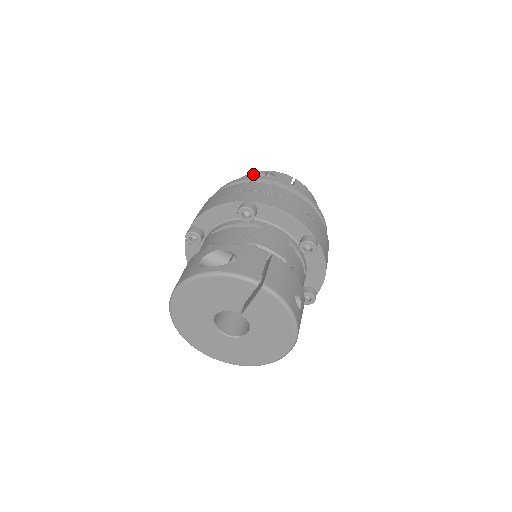
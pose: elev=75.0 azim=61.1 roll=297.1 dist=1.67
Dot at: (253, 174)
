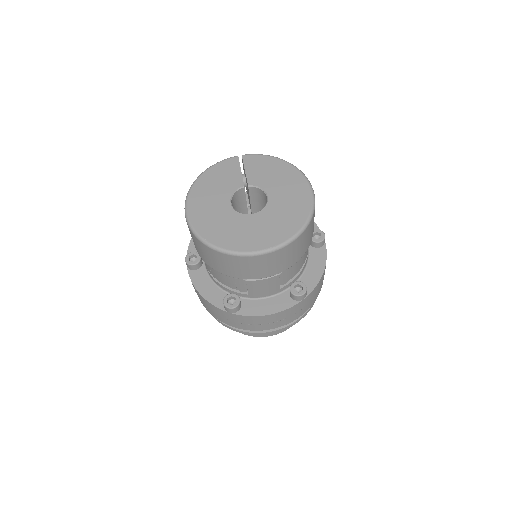
Dot at: occluded
